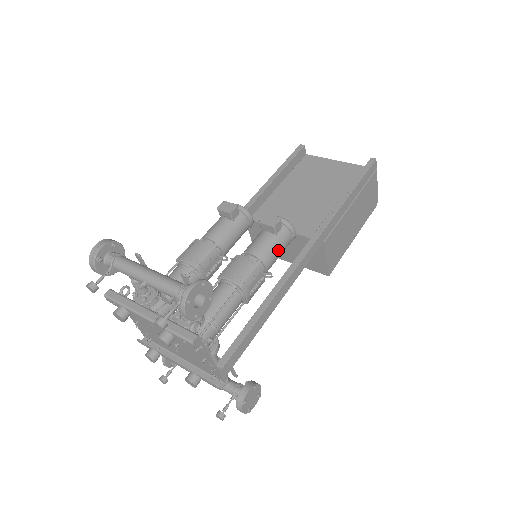
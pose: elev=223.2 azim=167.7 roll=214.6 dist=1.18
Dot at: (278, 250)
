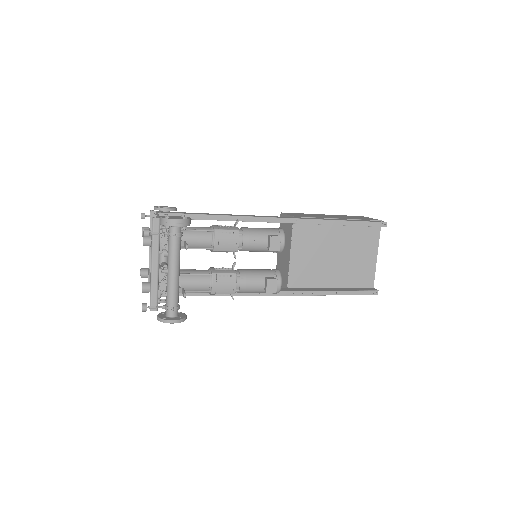
Dot at: (255, 292)
